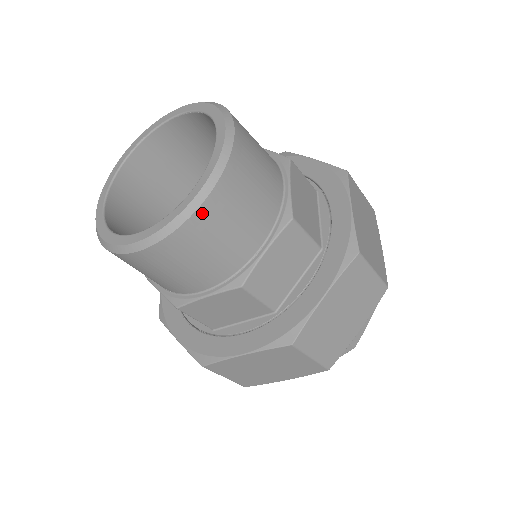
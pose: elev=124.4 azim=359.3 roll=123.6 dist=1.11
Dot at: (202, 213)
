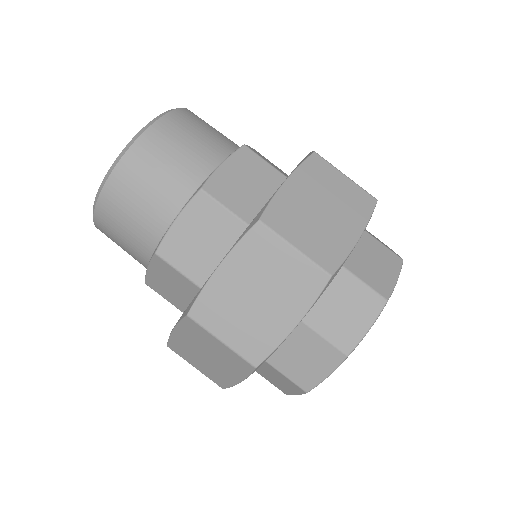
Dot at: (154, 130)
